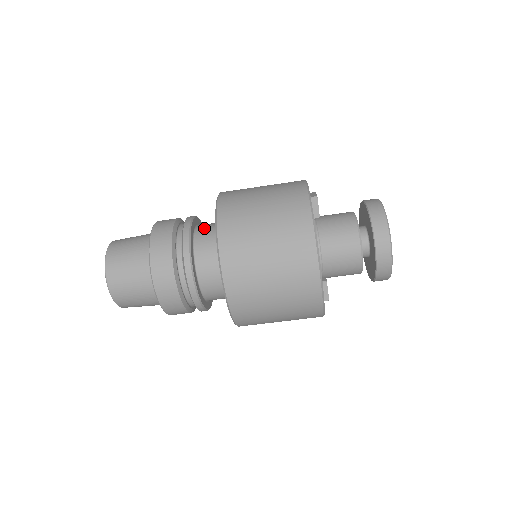
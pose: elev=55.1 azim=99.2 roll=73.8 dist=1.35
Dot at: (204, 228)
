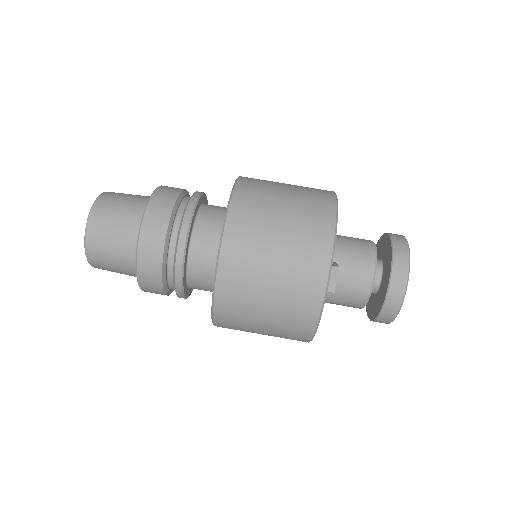
Dot at: occluded
